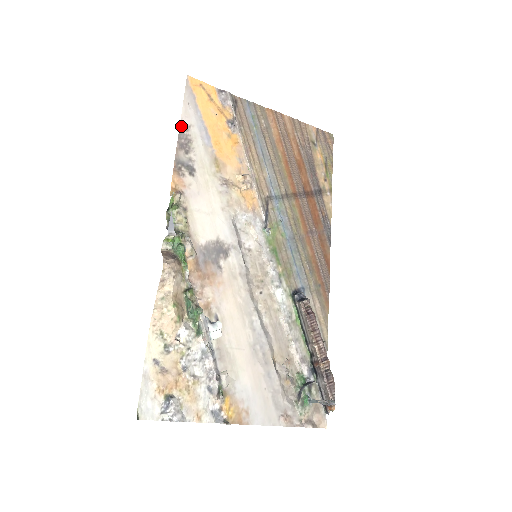
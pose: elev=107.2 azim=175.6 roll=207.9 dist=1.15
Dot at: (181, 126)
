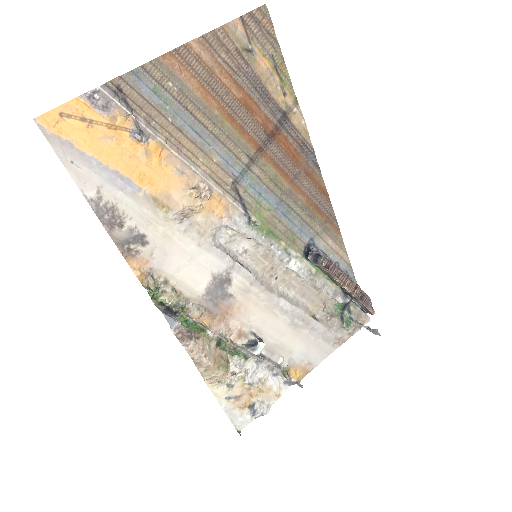
Dot at: (90, 202)
